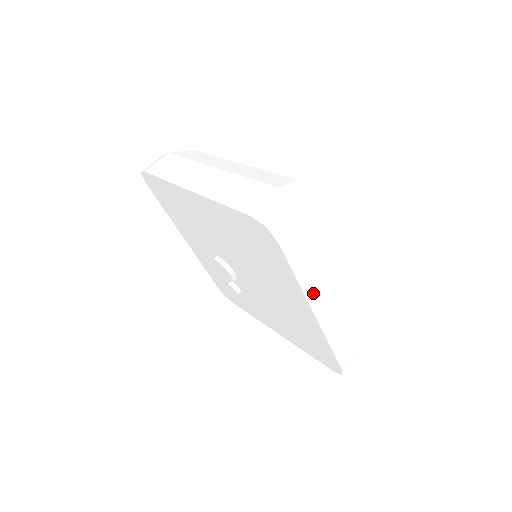
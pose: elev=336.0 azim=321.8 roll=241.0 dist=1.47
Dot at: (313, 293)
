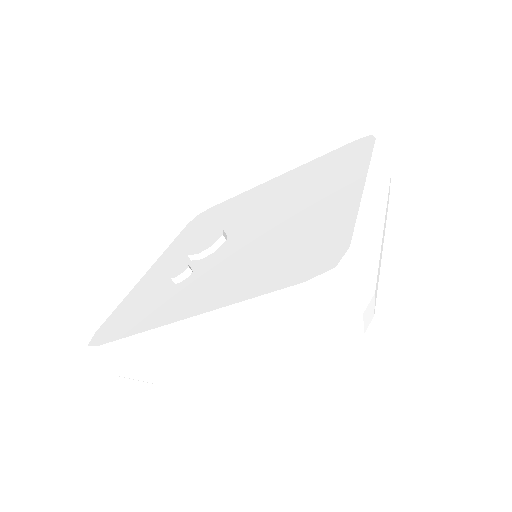
Dot at: (373, 177)
